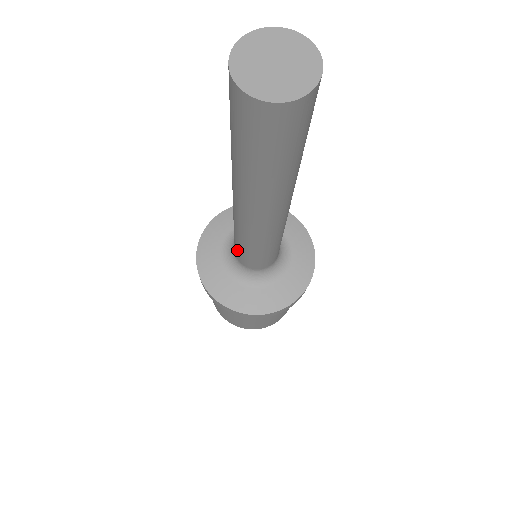
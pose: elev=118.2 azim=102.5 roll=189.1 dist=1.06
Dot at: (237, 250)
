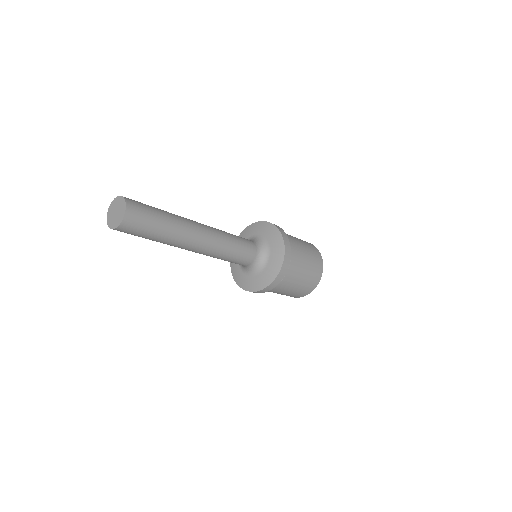
Dot at: occluded
